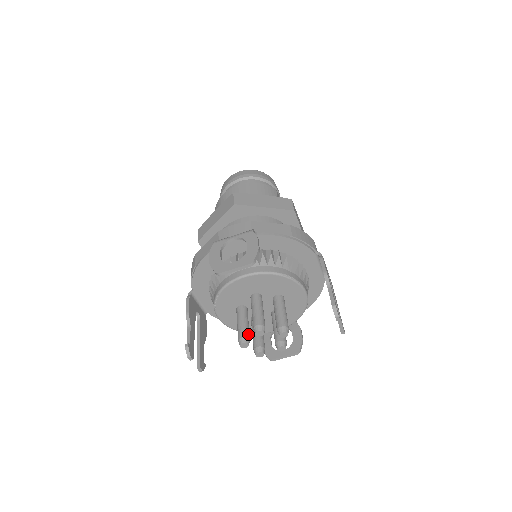
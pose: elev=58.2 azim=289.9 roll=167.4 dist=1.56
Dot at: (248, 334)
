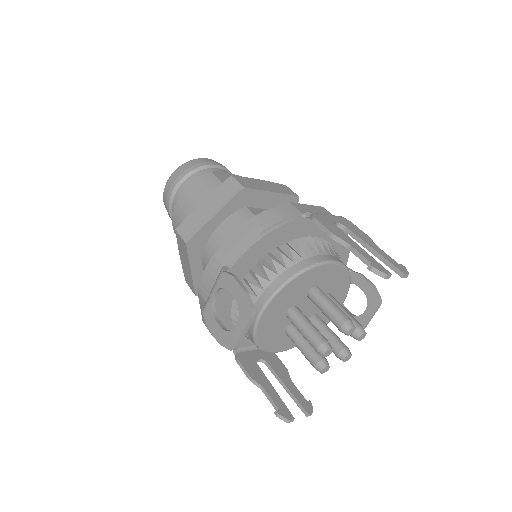
Dot at: (318, 355)
